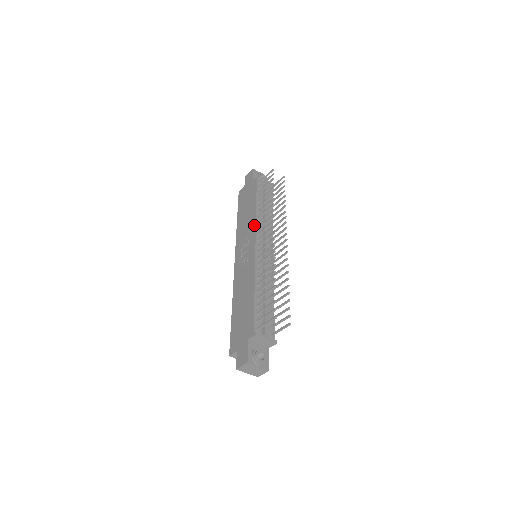
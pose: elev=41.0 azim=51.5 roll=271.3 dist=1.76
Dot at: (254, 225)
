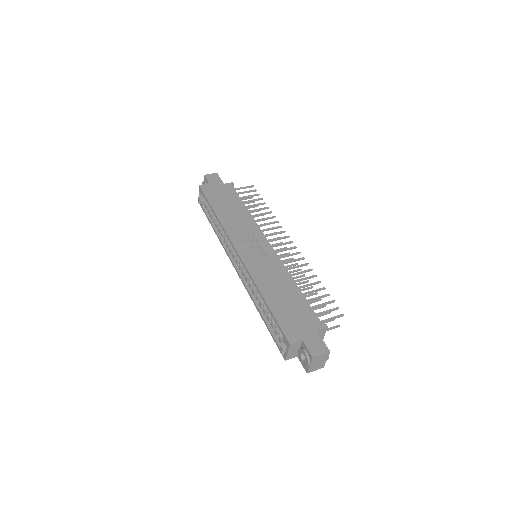
Dot at: (257, 226)
